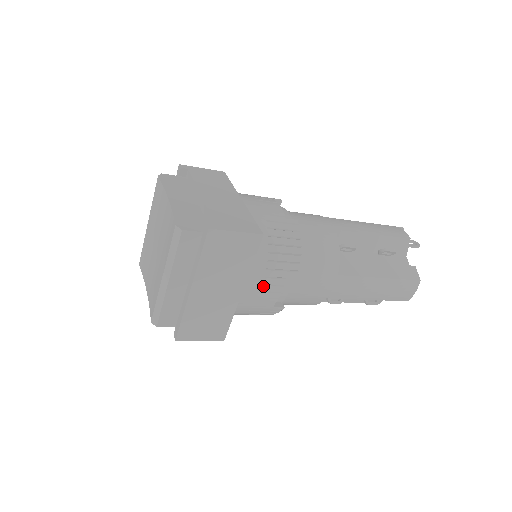
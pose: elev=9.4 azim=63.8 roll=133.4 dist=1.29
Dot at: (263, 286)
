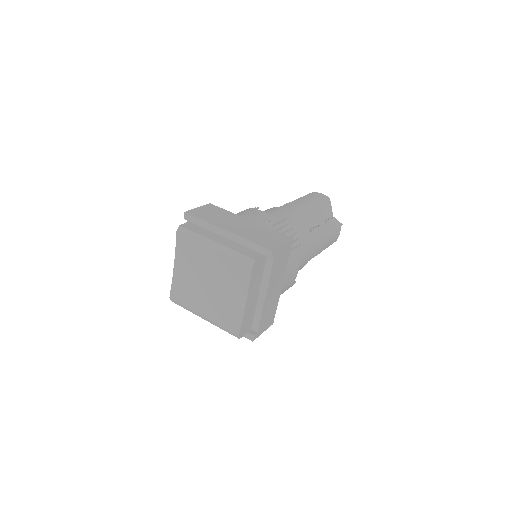
Dot at: occluded
